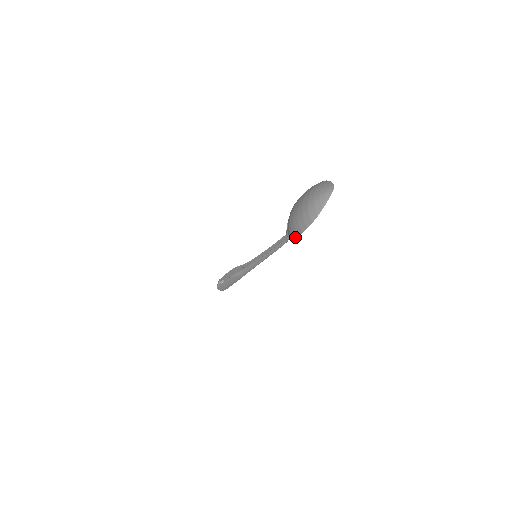
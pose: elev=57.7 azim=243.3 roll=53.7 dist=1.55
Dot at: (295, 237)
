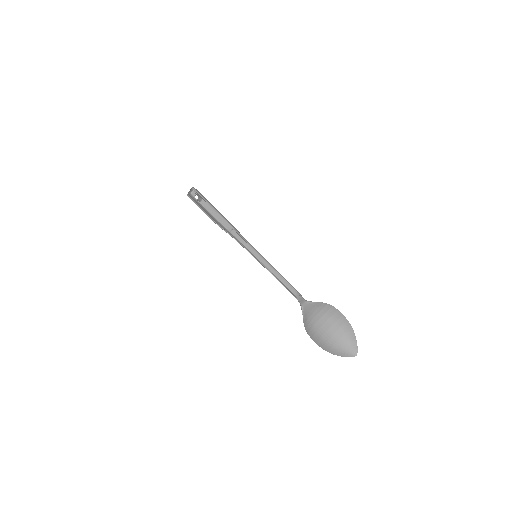
Dot at: (309, 335)
